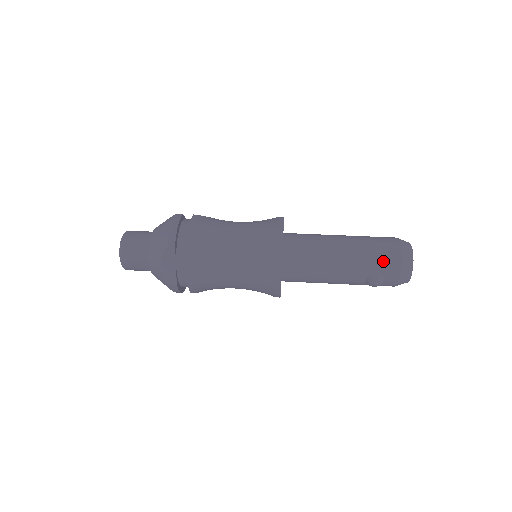
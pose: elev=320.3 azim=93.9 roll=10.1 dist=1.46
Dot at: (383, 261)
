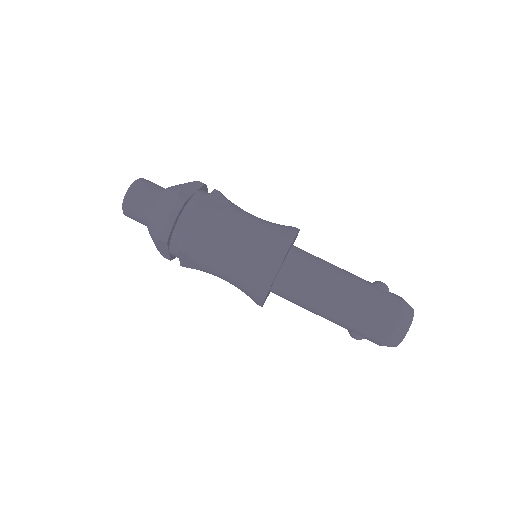
Dot at: (368, 332)
